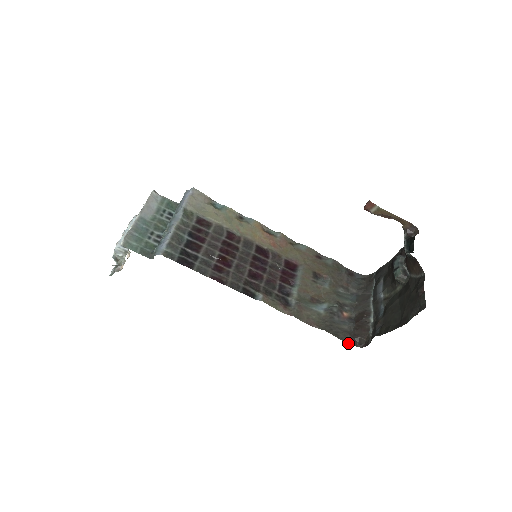
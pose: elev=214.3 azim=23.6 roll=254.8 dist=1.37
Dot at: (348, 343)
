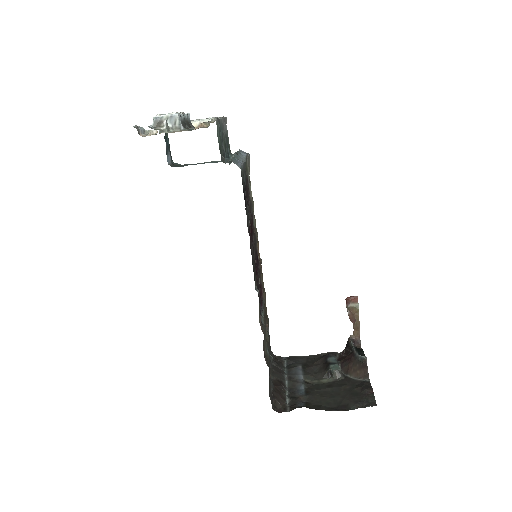
Dot at: (270, 398)
